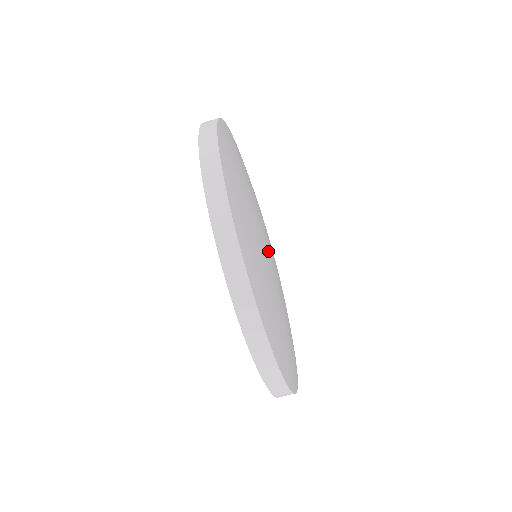
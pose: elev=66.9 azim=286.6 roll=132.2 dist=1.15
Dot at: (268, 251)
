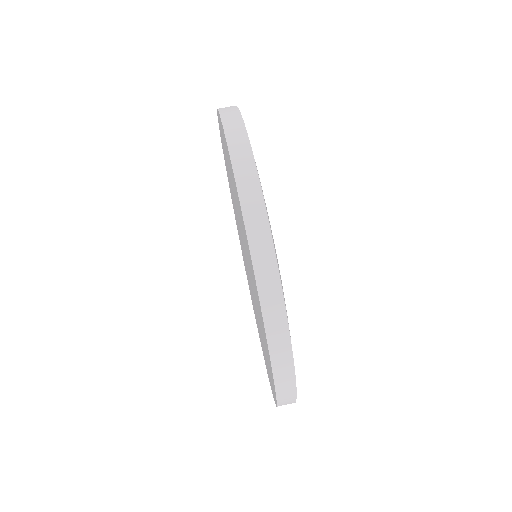
Dot at: occluded
